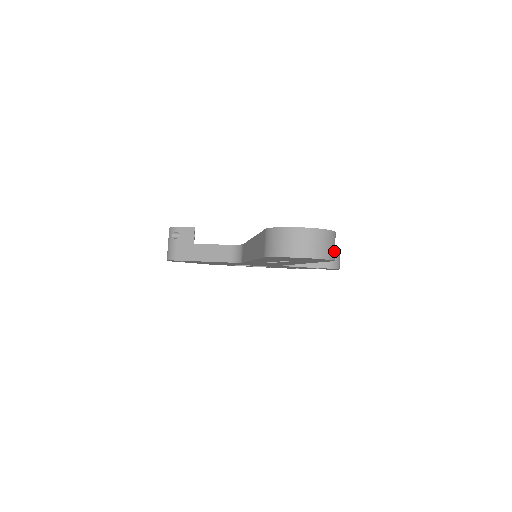
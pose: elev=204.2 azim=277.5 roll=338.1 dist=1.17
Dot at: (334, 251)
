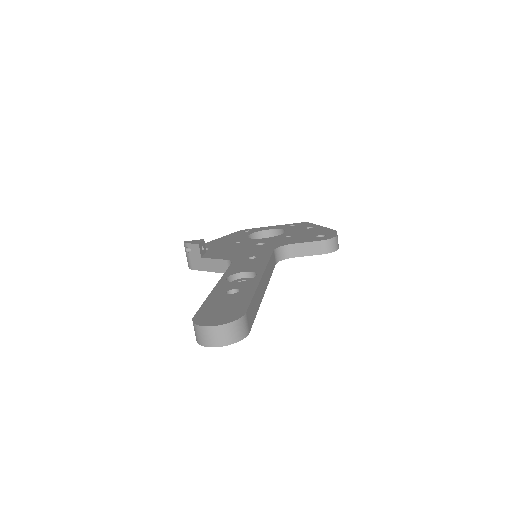
Dot at: (243, 331)
